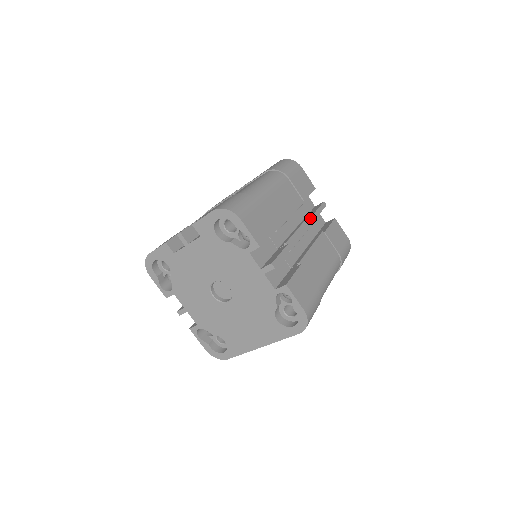
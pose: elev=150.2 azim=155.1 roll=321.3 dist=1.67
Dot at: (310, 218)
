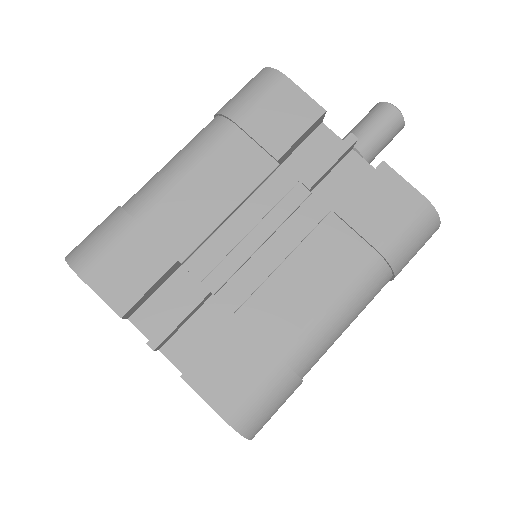
Dot at: occluded
